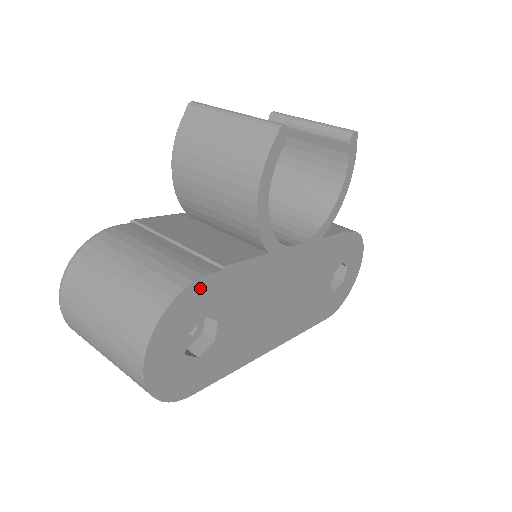
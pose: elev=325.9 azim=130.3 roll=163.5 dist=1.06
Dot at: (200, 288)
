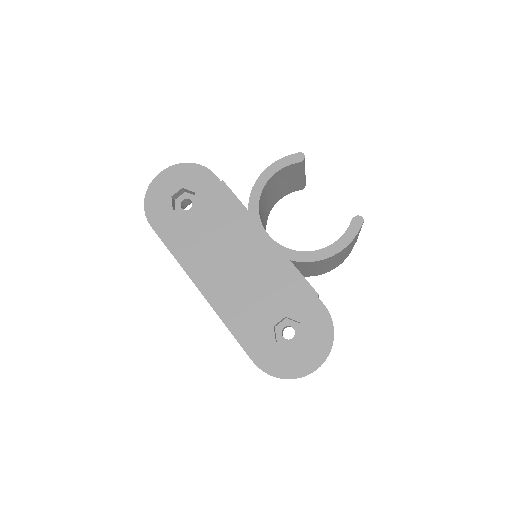
Dot at: (206, 175)
